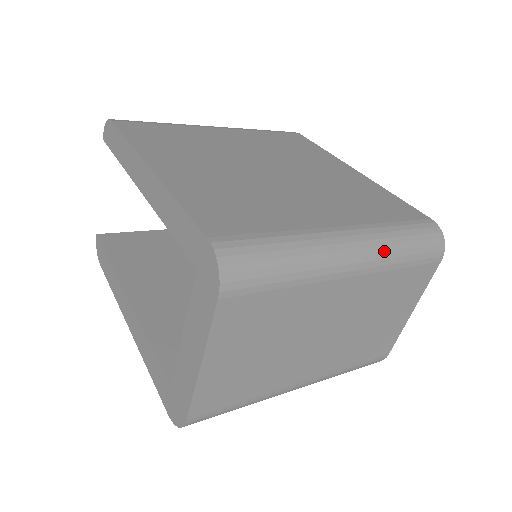
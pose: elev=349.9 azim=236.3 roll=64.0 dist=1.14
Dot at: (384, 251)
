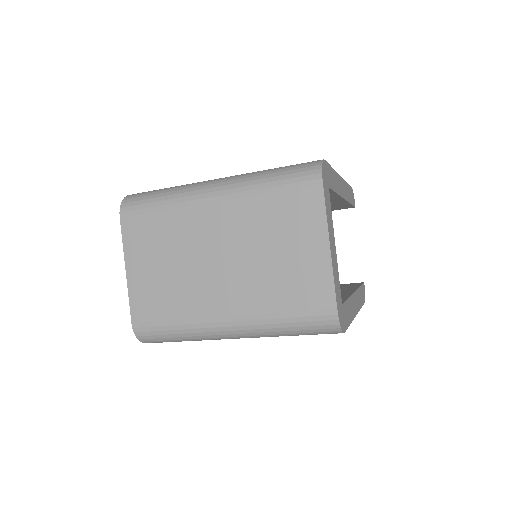
Dot at: (244, 181)
